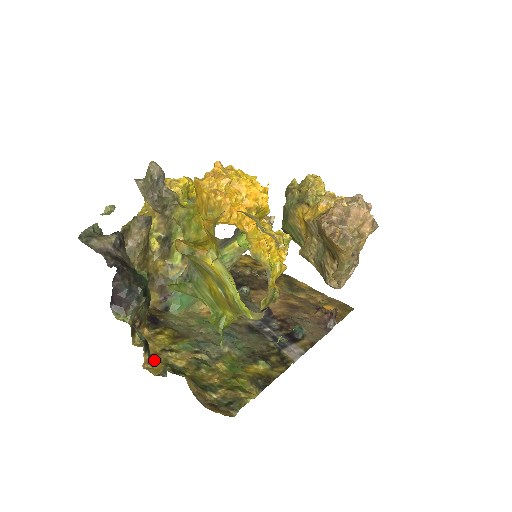
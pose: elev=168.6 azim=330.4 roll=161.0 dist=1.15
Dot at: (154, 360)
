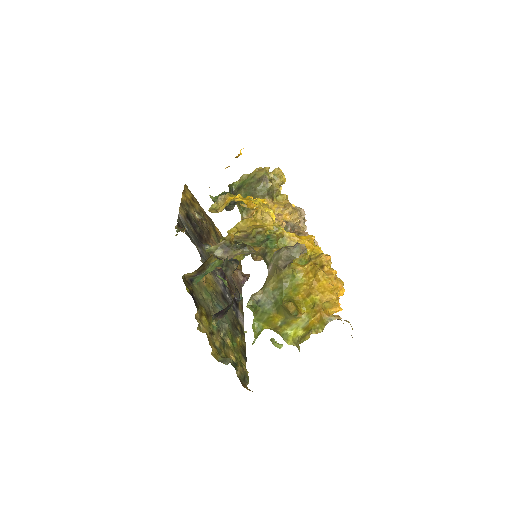
Dot at: (211, 345)
